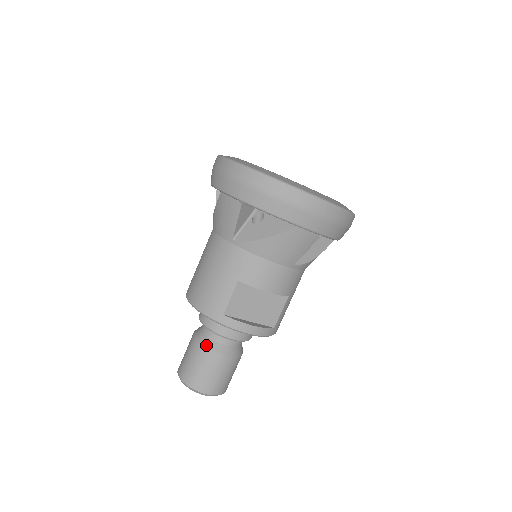
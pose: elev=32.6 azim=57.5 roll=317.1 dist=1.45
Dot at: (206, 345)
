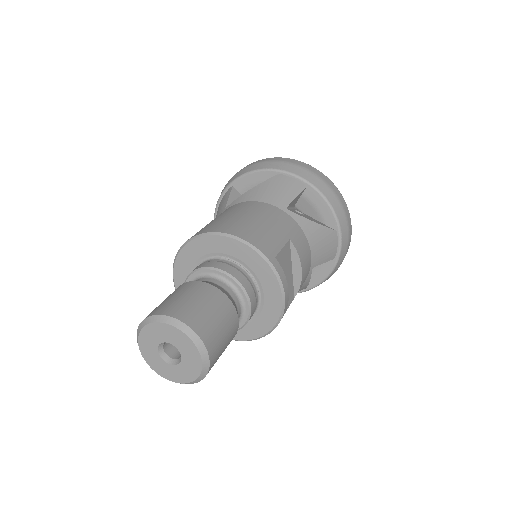
Dot at: (223, 291)
